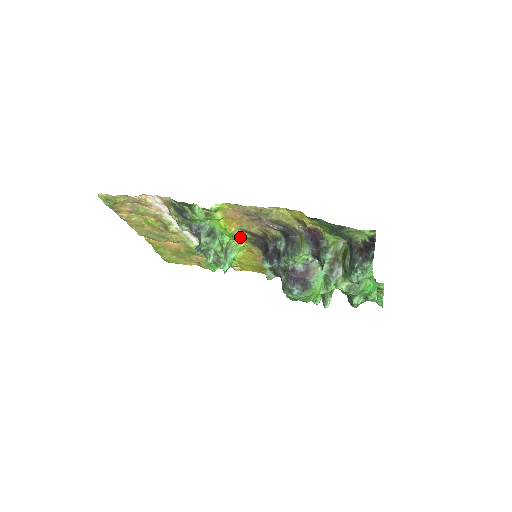
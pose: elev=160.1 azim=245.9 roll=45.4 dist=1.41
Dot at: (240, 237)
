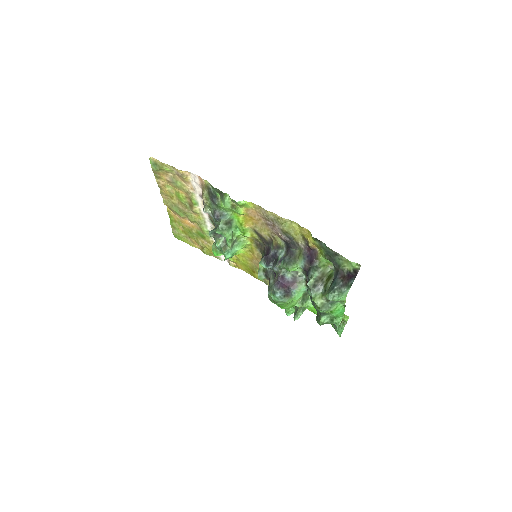
Dot at: (250, 236)
